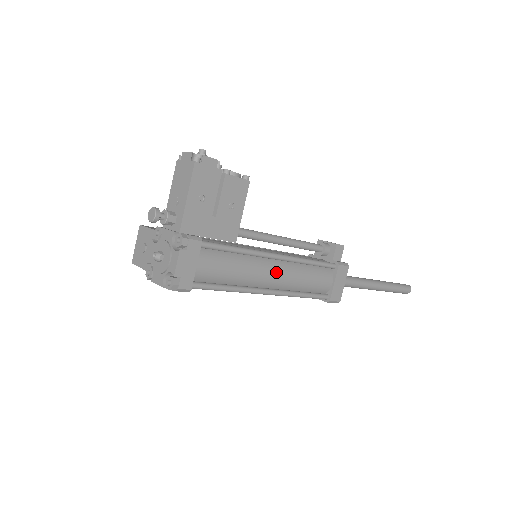
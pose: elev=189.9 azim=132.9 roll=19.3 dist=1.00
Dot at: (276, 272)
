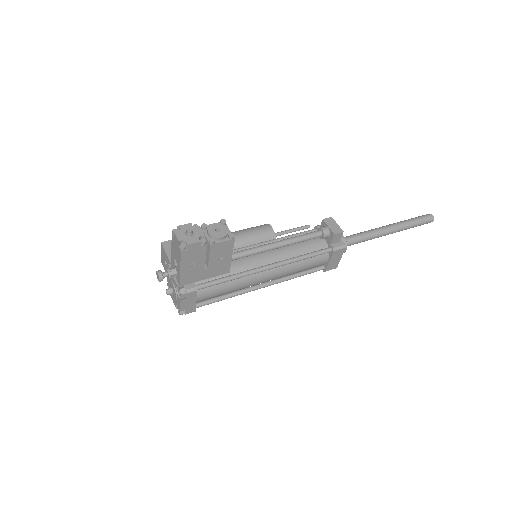
Dot at: (268, 276)
